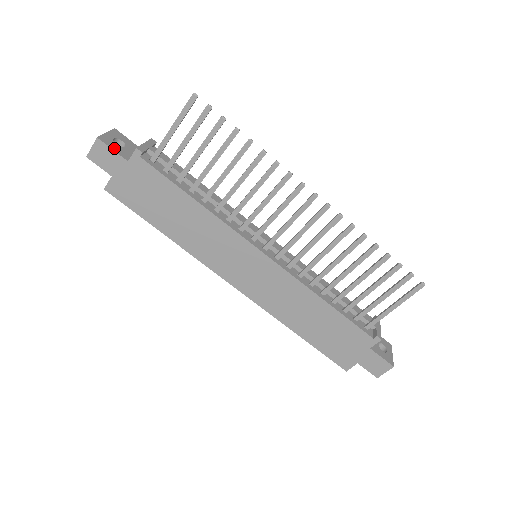
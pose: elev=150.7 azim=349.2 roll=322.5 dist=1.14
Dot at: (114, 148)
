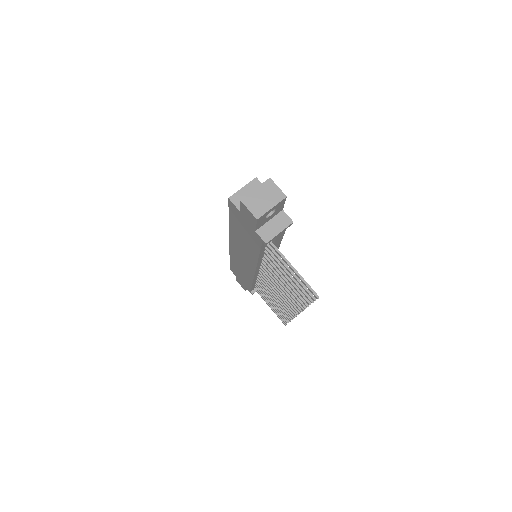
Dot at: (259, 223)
